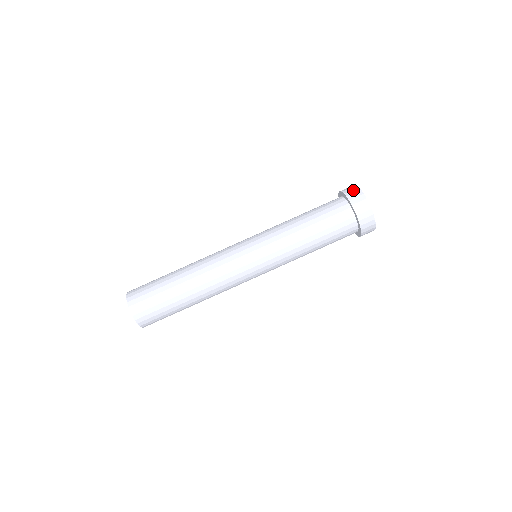
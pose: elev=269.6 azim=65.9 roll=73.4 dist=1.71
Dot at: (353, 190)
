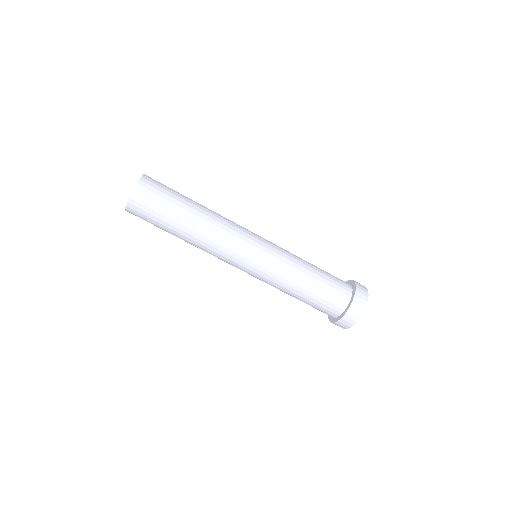
Dot at: (360, 284)
